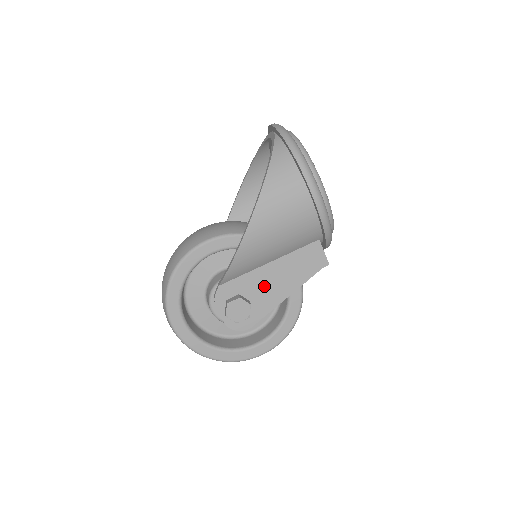
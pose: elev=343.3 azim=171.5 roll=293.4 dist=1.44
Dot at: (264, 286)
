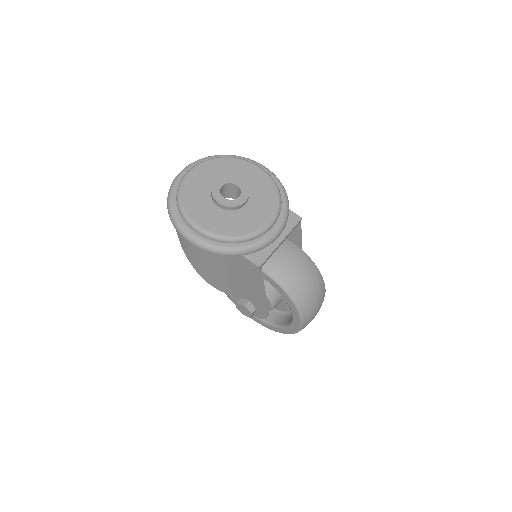
Dot at: (246, 290)
